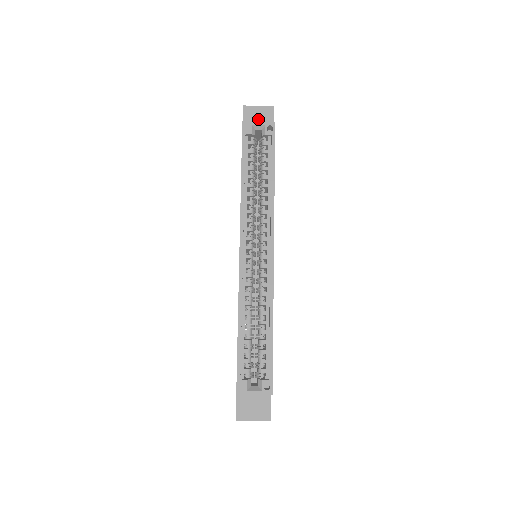
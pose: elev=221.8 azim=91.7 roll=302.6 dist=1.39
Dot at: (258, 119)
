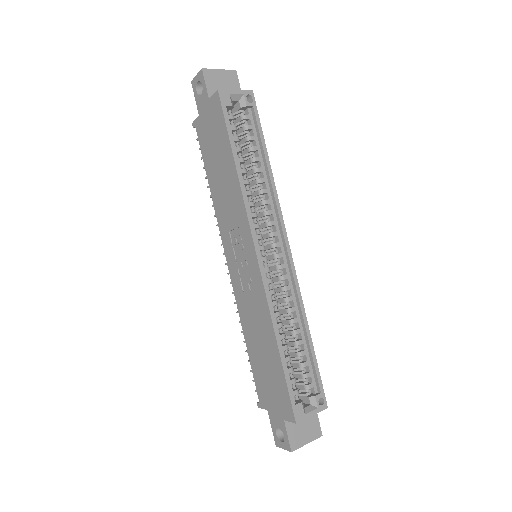
Dot at: (223, 86)
